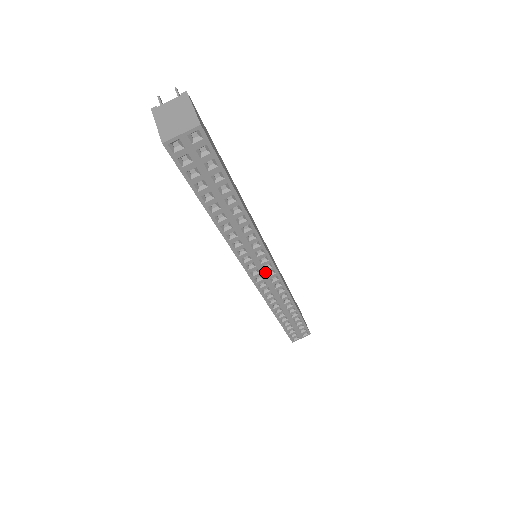
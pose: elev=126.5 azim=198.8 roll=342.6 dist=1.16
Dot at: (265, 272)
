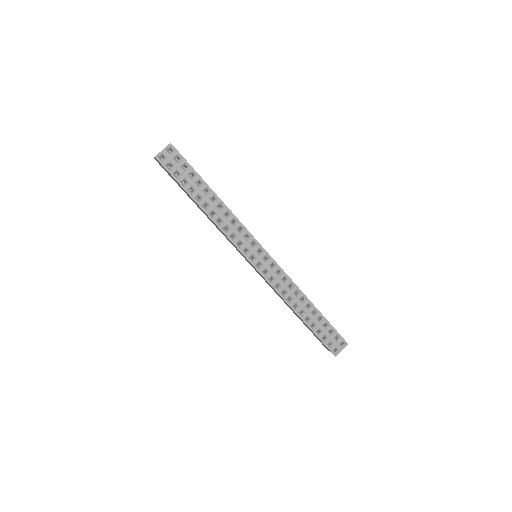
Dot at: (261, 257)
